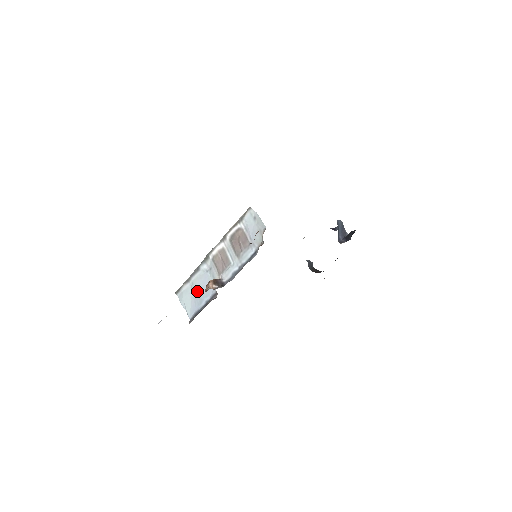
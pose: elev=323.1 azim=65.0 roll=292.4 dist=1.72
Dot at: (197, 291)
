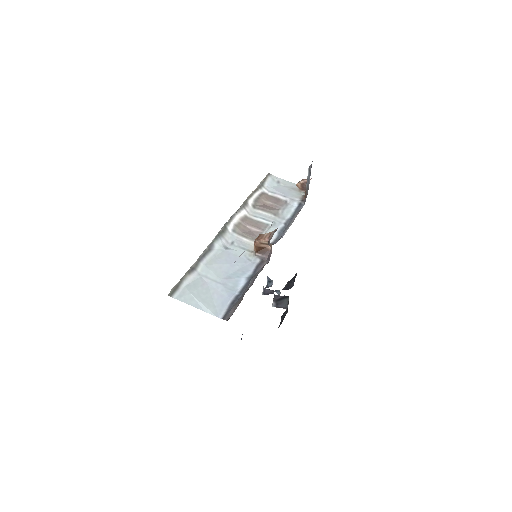
Dot at: (220, 274)
